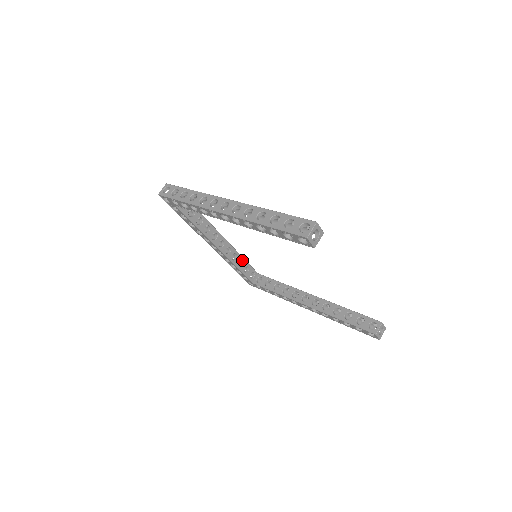
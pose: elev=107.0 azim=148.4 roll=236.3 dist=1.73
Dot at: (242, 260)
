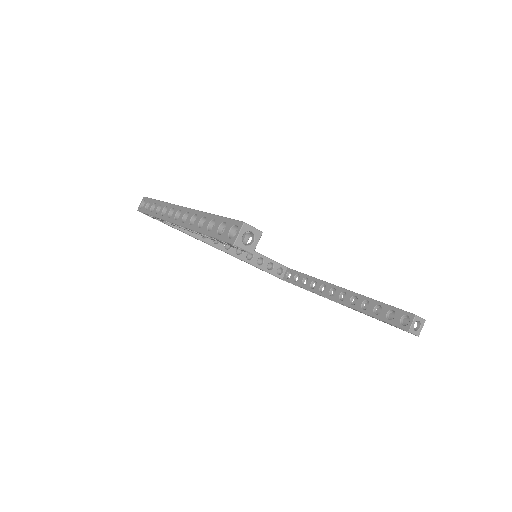
Dot at: (261, 258)
